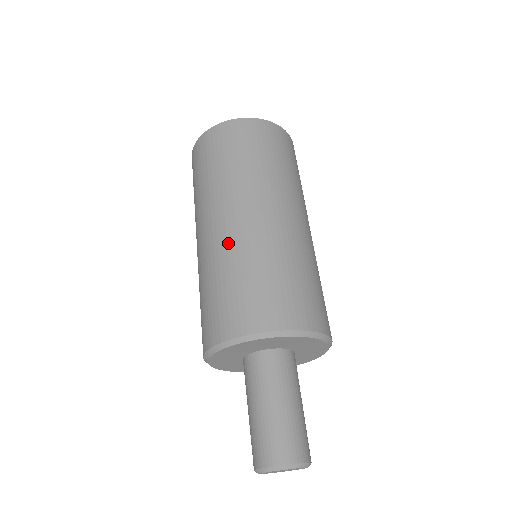
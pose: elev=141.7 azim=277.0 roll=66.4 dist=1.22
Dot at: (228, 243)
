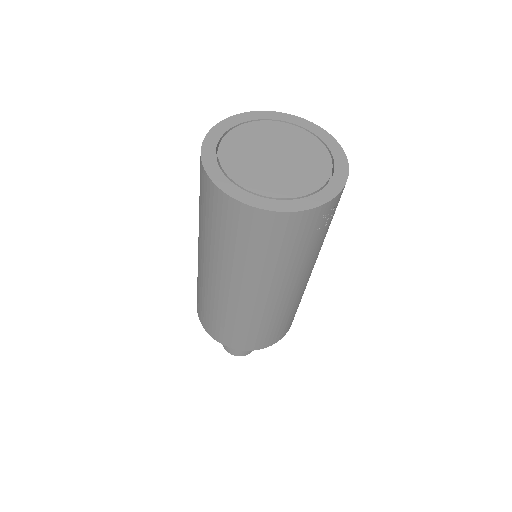
Dot at: (203, 282)
